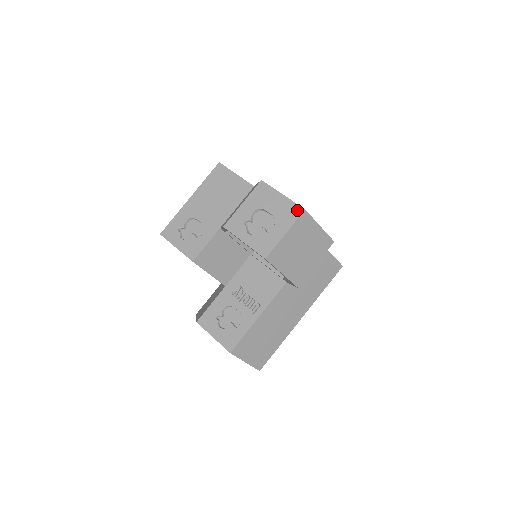
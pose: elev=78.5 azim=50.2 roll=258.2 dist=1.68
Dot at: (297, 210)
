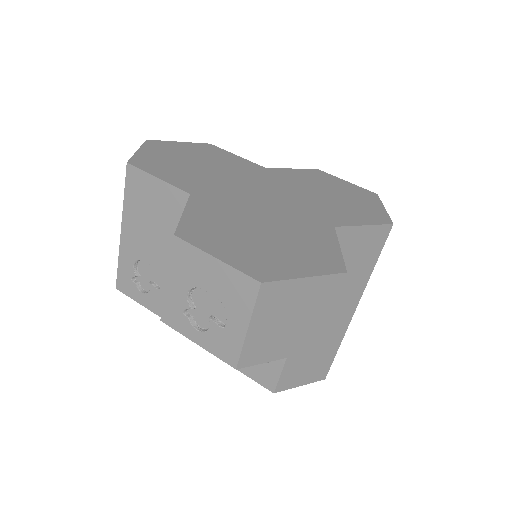
Dot at: (249, 285)
